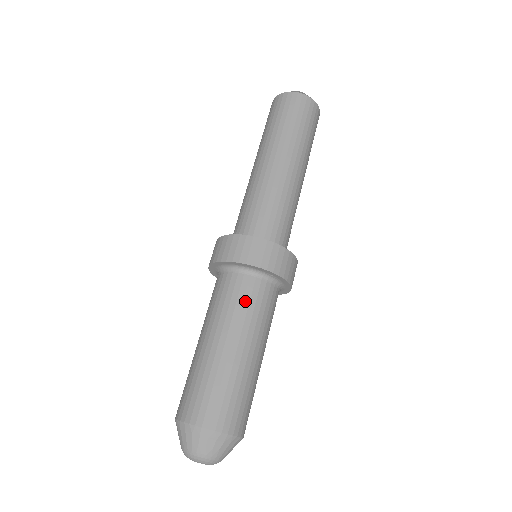
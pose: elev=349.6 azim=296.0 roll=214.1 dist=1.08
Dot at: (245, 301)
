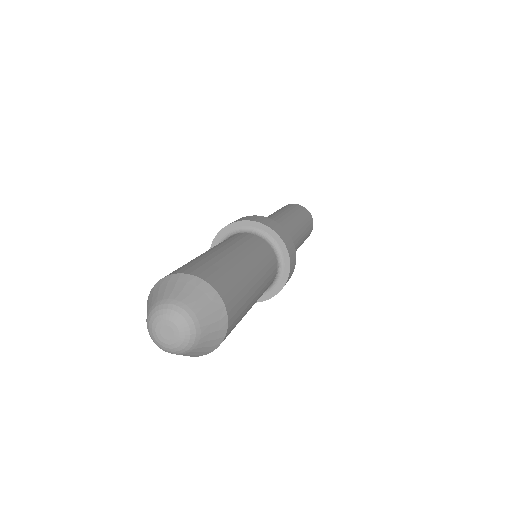
Dot at: (243, 239)
